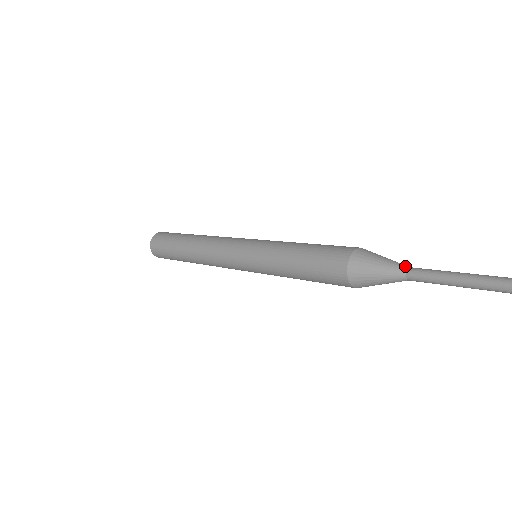
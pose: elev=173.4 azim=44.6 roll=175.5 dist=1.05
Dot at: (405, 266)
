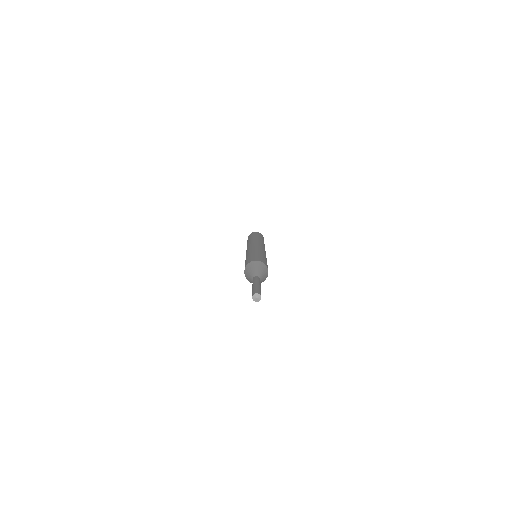
Dot at: (253, 276)
